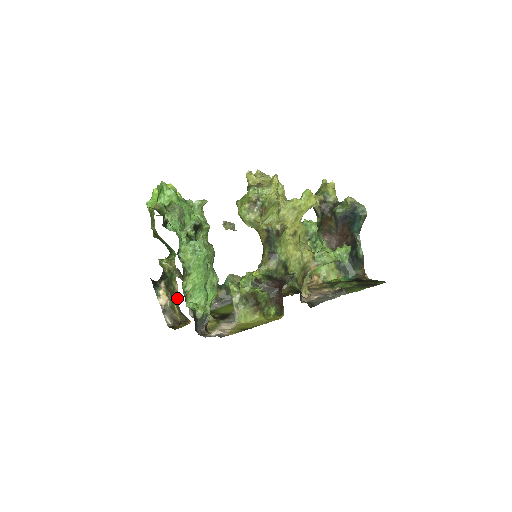
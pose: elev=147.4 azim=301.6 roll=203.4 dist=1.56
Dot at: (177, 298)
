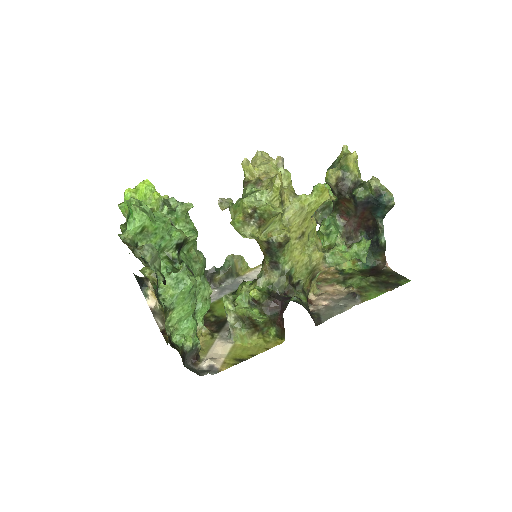
Dot at: occluded
